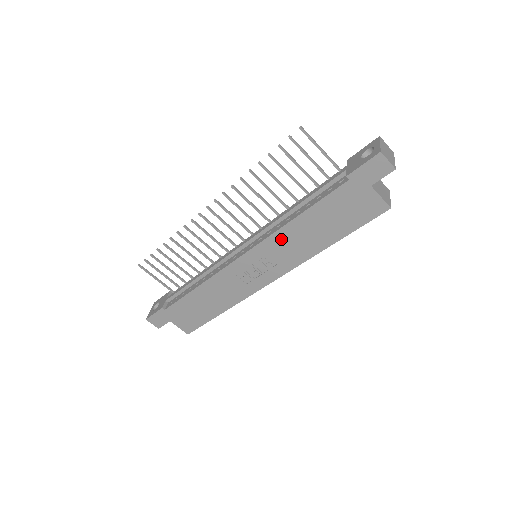
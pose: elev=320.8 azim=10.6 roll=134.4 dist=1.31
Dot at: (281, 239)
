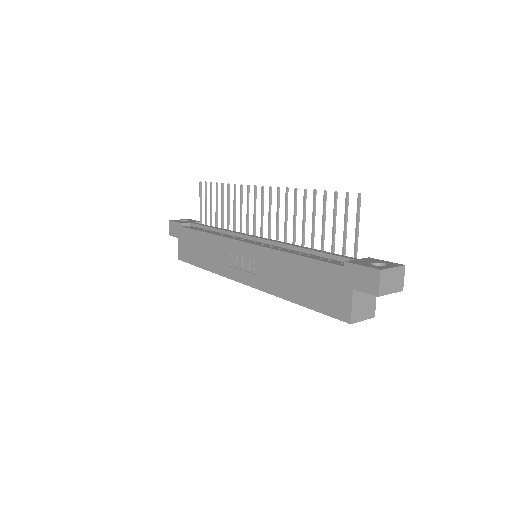
Dot at: (272, 259)
